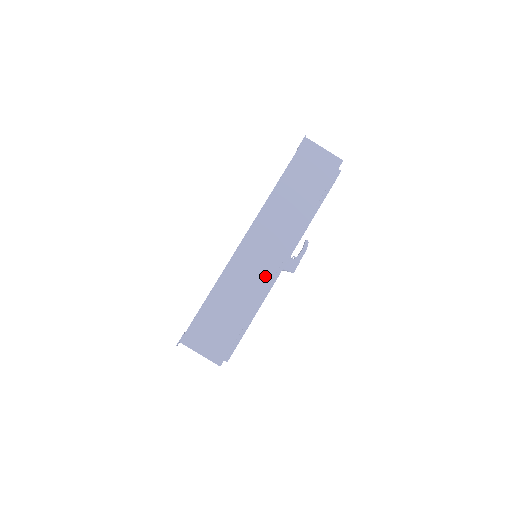
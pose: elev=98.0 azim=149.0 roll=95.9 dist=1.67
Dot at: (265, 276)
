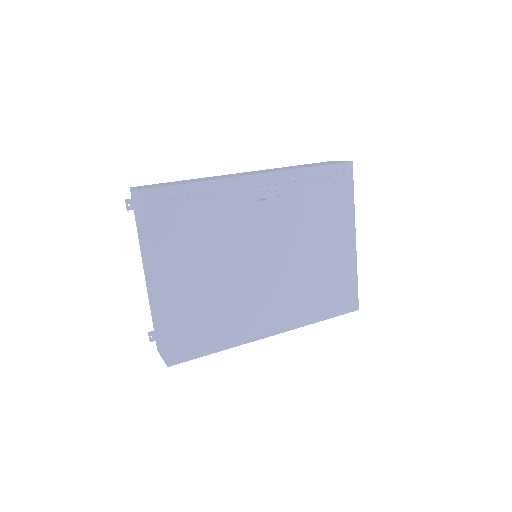
Dot at: occluded
